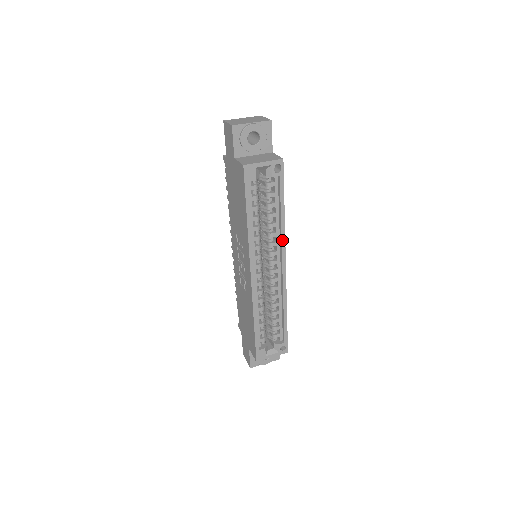
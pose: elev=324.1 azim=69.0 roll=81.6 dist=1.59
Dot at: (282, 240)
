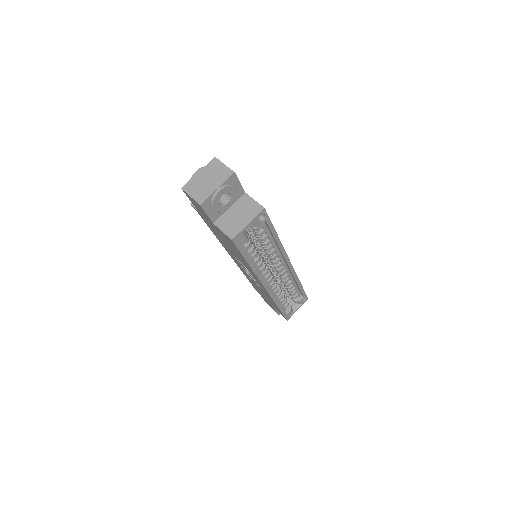
Dot at: (282, 252)
